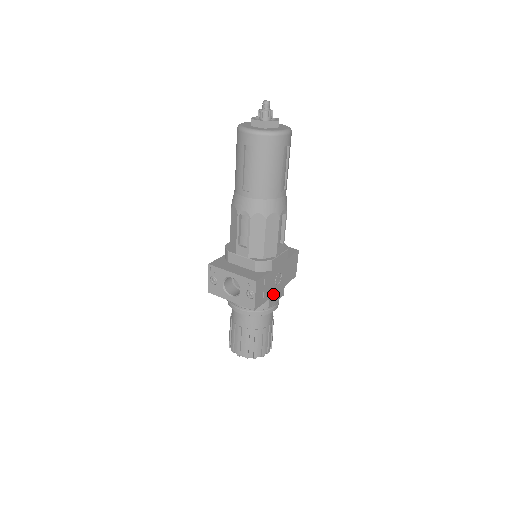
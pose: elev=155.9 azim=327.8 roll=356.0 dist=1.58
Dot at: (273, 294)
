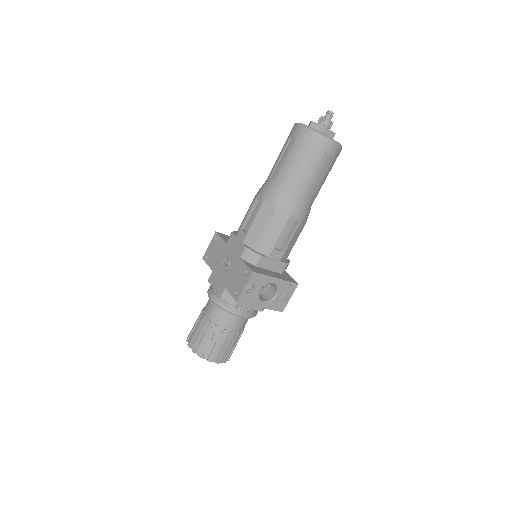
Dot at: occluded
